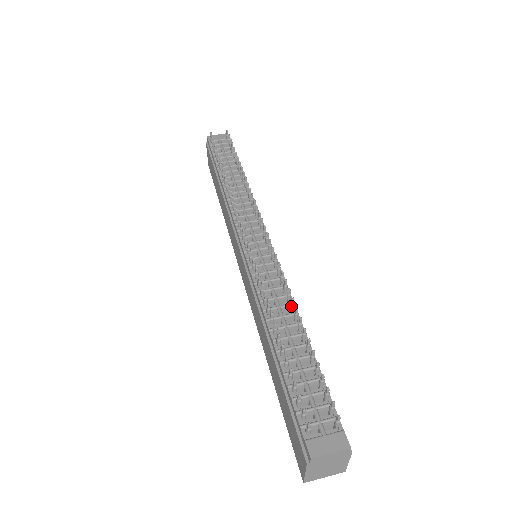
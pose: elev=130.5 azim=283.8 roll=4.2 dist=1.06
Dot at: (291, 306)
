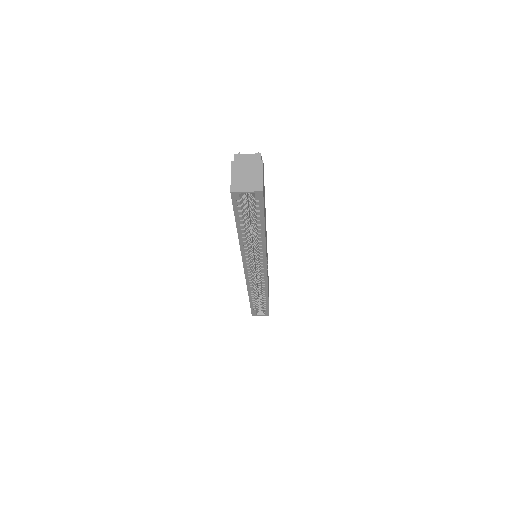
Dot at: occluded
